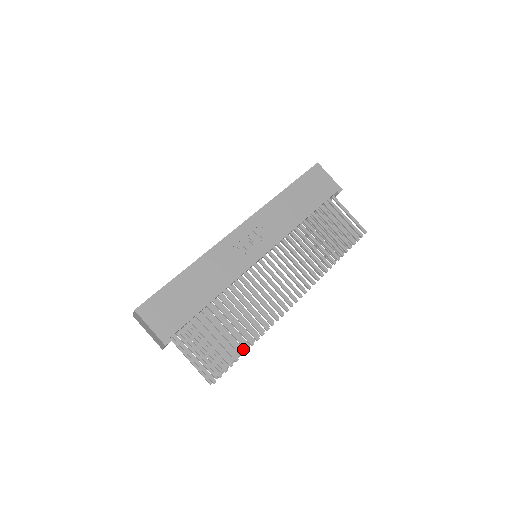
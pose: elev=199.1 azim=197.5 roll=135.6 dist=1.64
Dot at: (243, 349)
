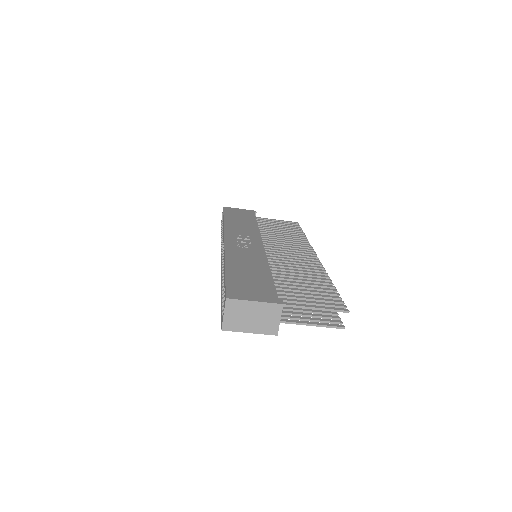
Dot at: occluded
